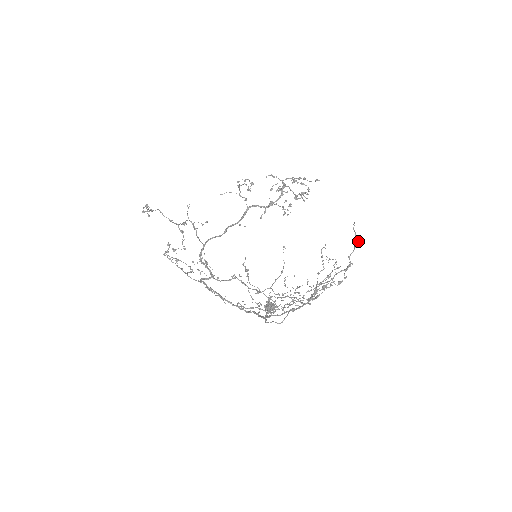
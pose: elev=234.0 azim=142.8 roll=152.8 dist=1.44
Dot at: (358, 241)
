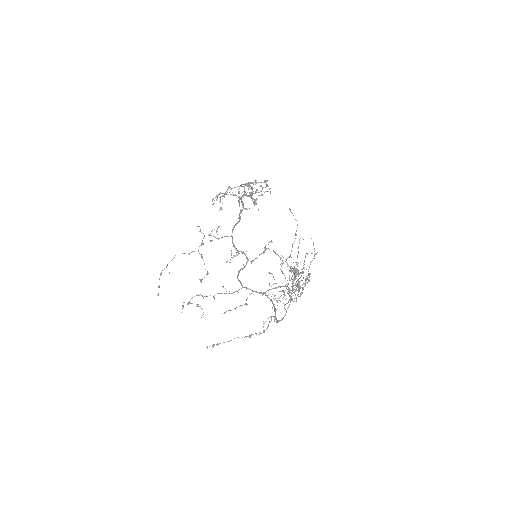
Dot at: (291, 271)
